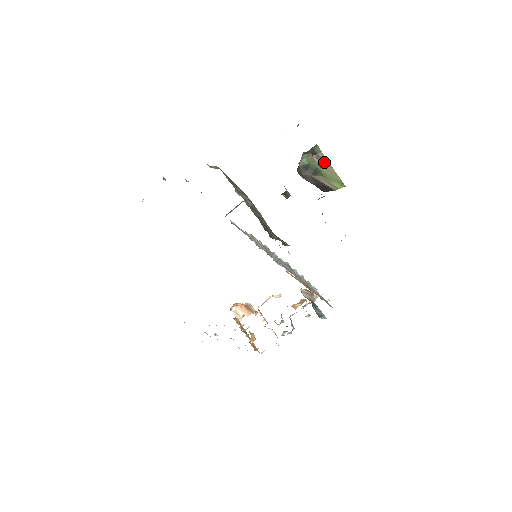
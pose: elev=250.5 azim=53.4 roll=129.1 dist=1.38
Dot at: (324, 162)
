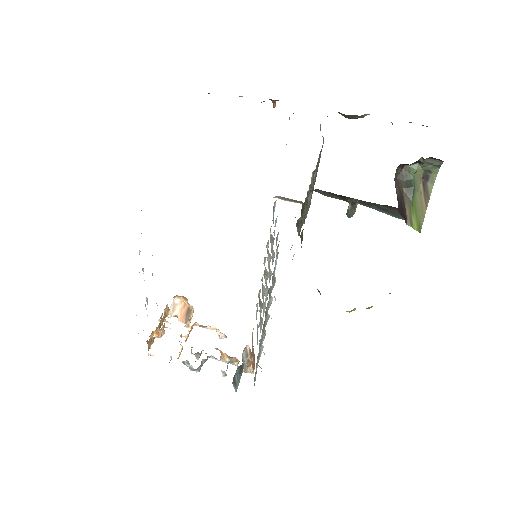
Dot at: (426, 194)
